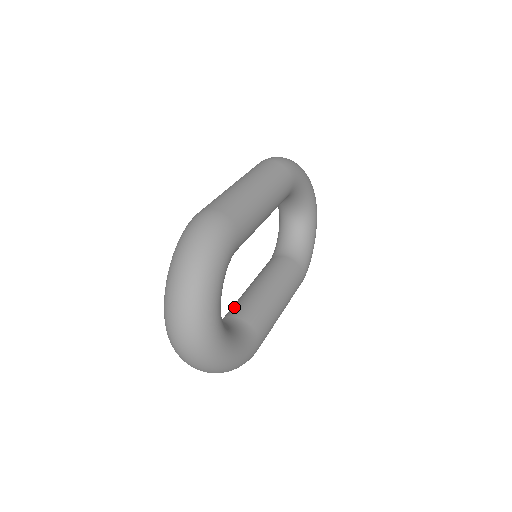
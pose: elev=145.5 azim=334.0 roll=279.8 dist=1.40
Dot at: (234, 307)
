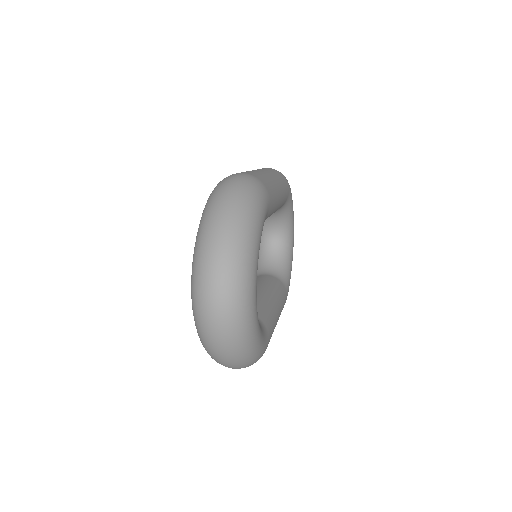
Dot at: occluded
